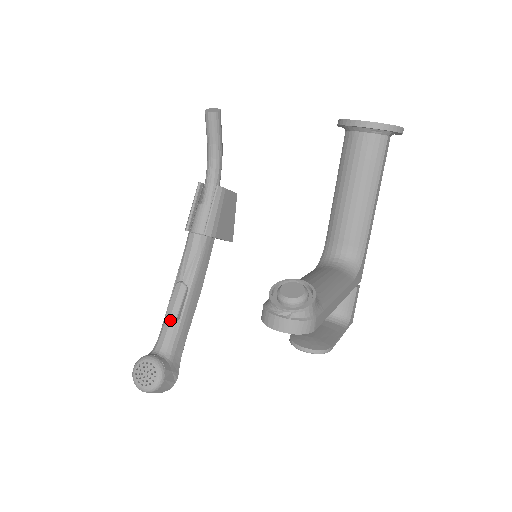
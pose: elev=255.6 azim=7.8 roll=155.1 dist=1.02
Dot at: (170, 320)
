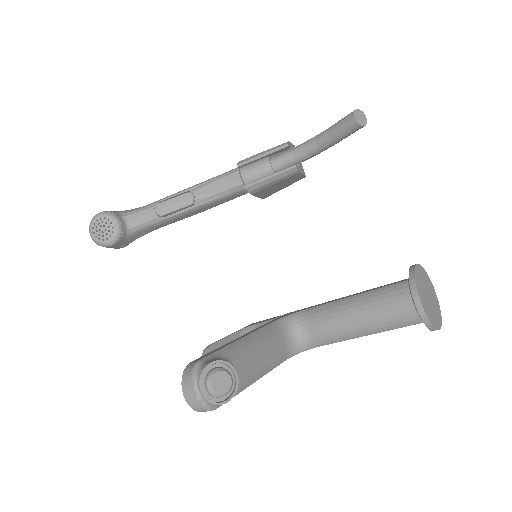
Dot at: (157, 211)
